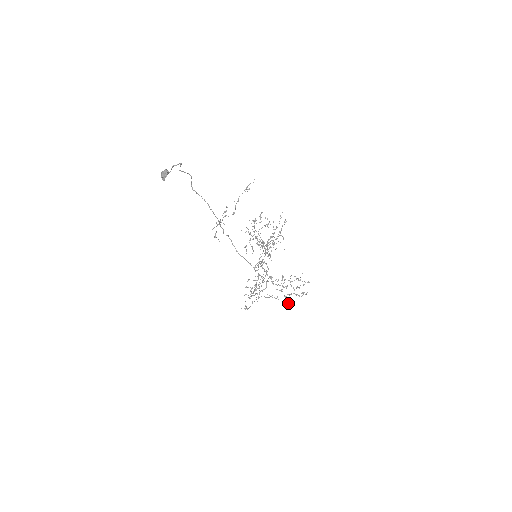
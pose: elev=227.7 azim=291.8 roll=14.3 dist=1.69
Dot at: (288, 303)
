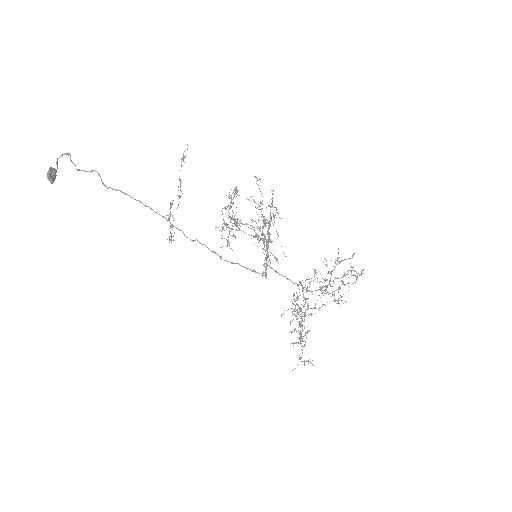
Dot at: occluded
